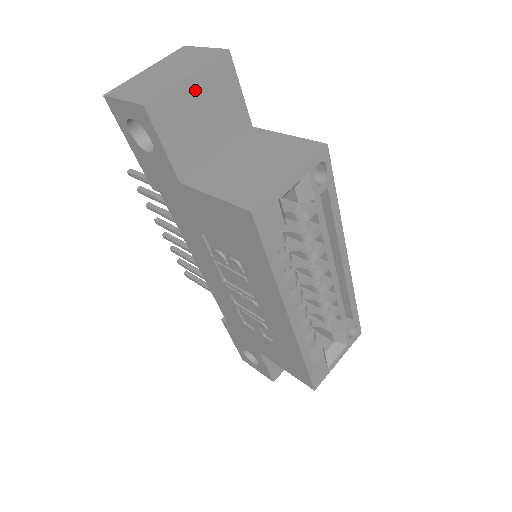
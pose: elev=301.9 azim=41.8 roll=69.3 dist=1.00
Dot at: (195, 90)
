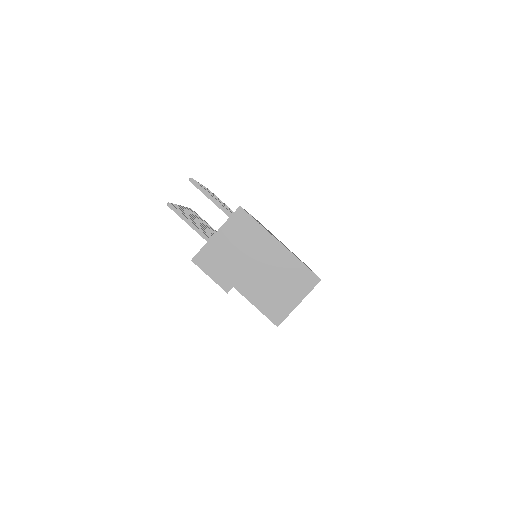
Dot at: occluded
